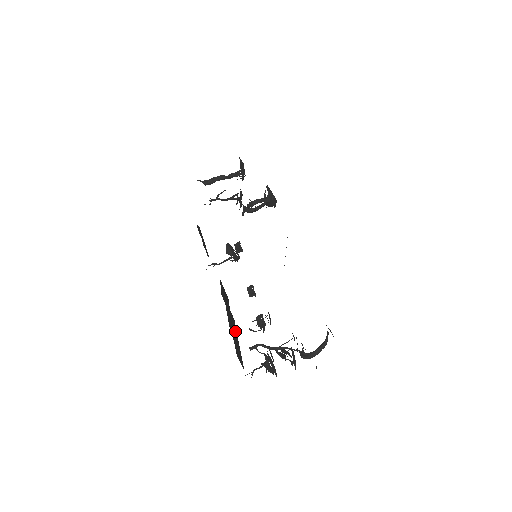
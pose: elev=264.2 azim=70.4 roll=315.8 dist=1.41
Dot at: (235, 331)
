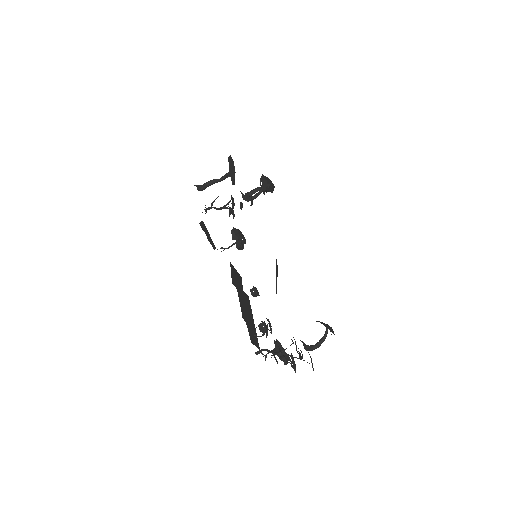
Dot at: (249, 311)
